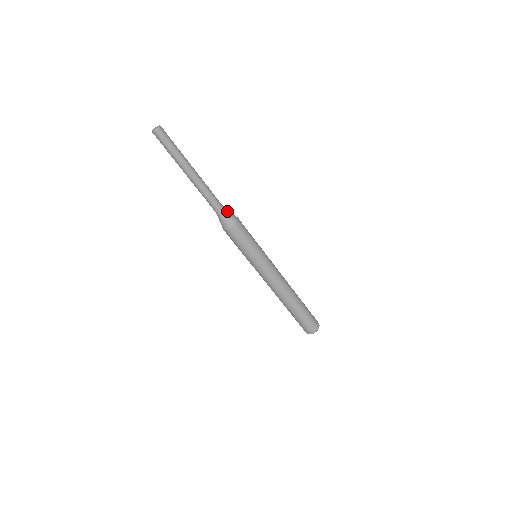
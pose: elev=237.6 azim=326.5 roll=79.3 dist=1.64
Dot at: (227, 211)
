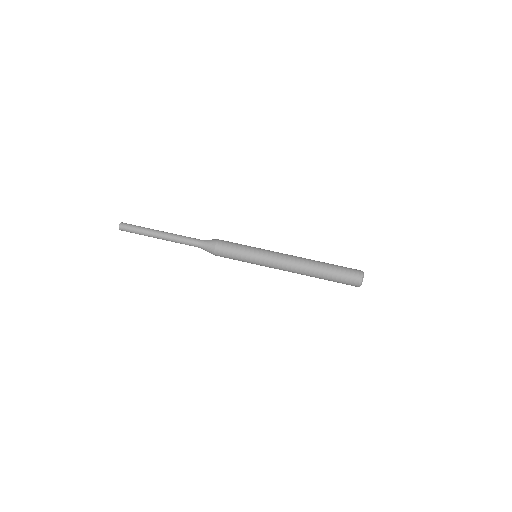
Dot at: occluded
